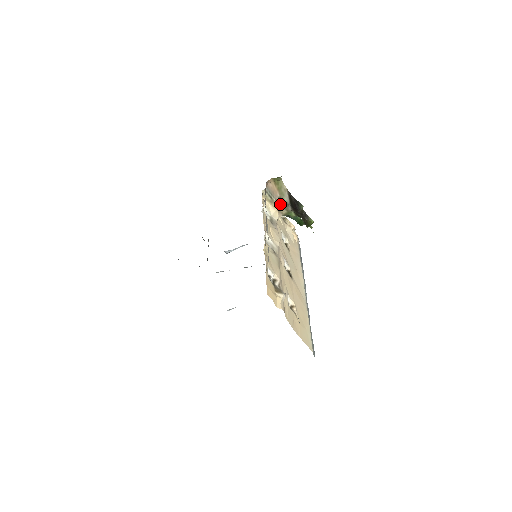
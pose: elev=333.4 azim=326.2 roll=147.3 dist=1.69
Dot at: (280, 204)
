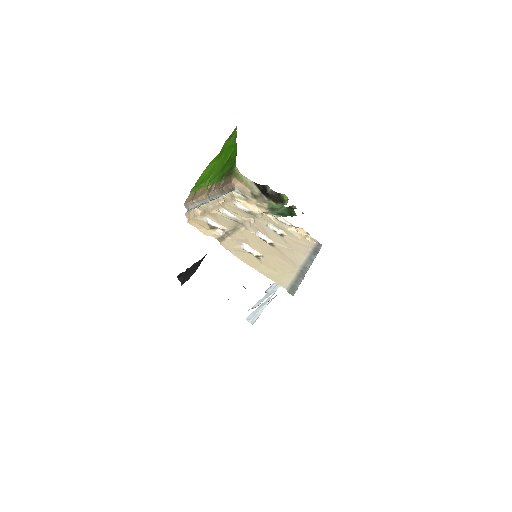
Dot at: (256, 199)
